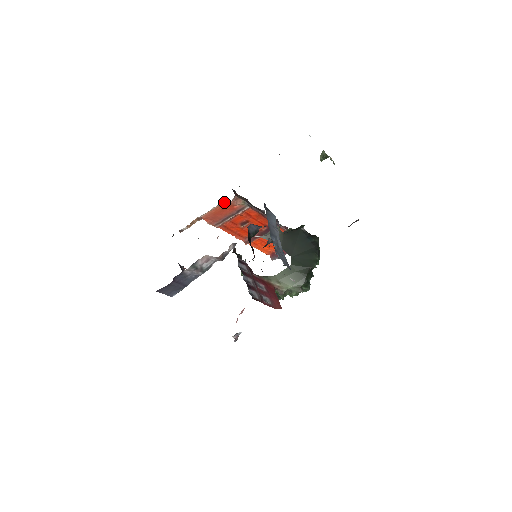
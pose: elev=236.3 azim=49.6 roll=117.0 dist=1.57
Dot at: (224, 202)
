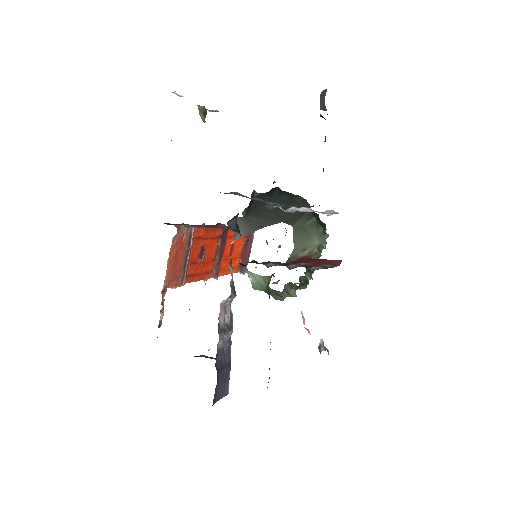
Dot at: occluded
